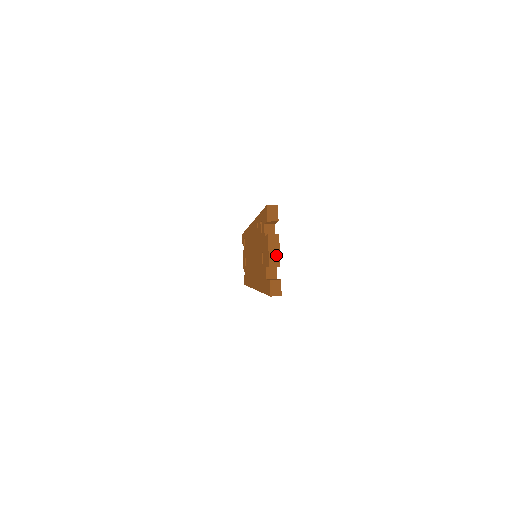
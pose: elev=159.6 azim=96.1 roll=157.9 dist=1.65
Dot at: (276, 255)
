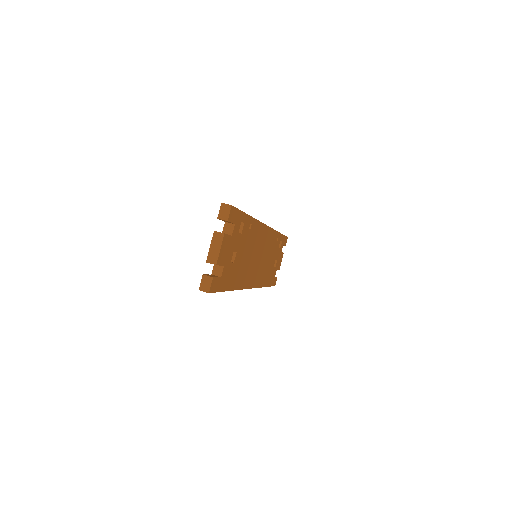
Dot at: (216, 253)
